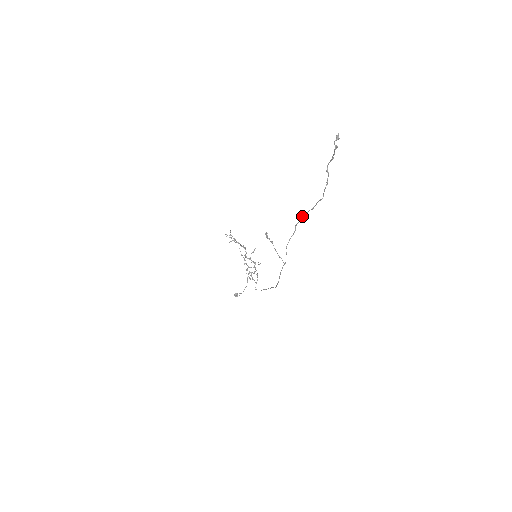
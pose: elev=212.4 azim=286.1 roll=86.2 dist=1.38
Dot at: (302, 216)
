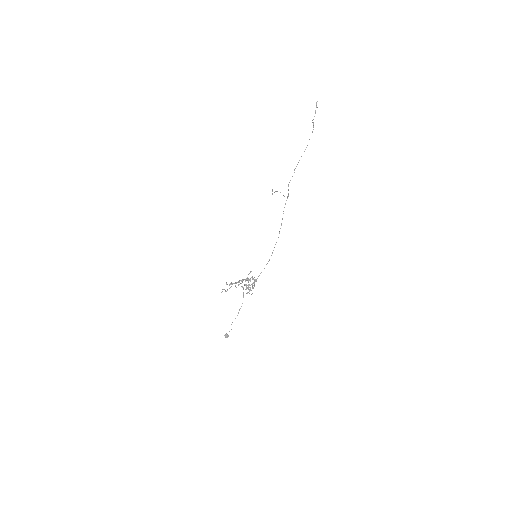
Dot at: occluded
